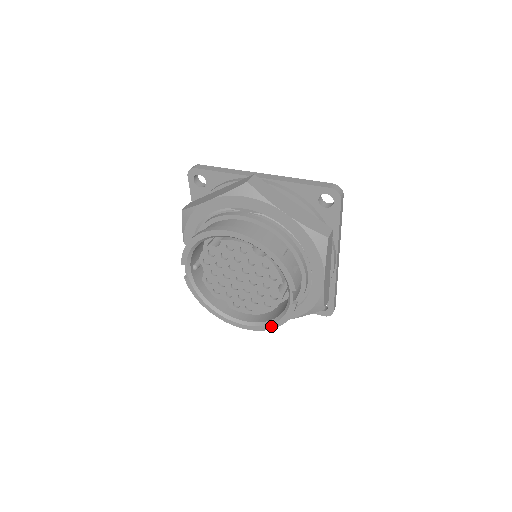
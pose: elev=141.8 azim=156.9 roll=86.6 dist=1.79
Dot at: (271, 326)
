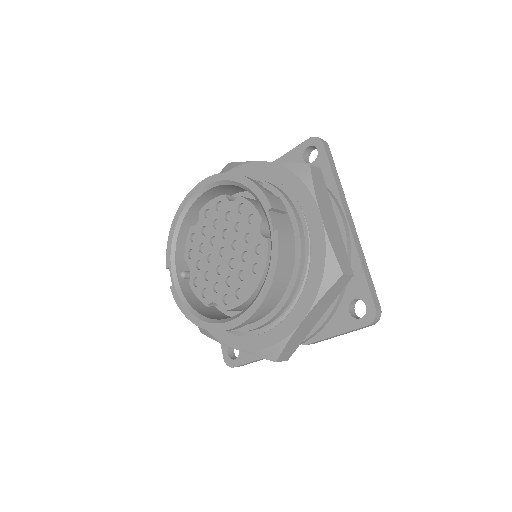
Dot at: (262, 294)
